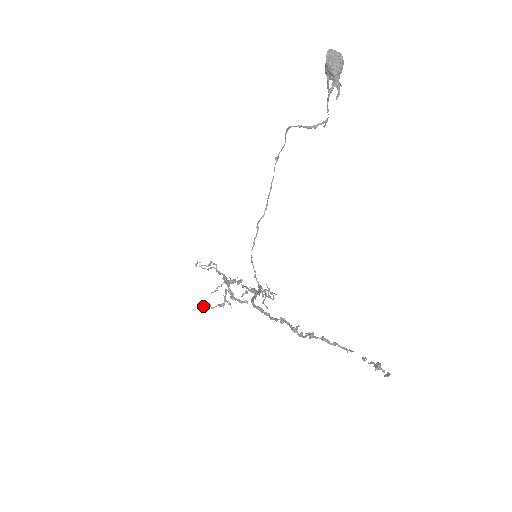
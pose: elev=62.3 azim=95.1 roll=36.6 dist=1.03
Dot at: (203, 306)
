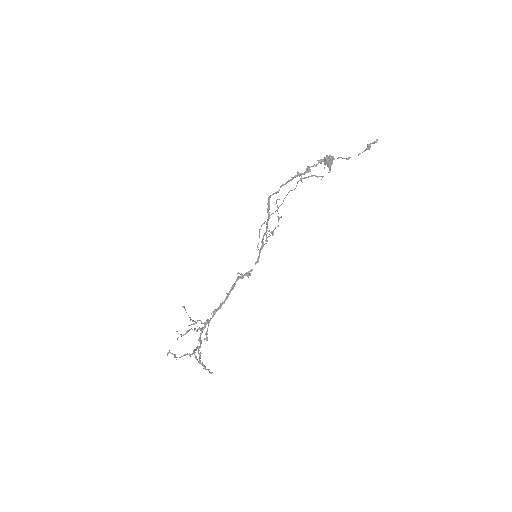
Dot at: occluded
